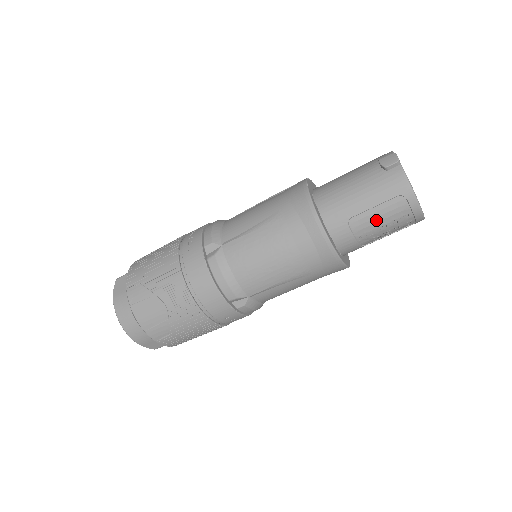
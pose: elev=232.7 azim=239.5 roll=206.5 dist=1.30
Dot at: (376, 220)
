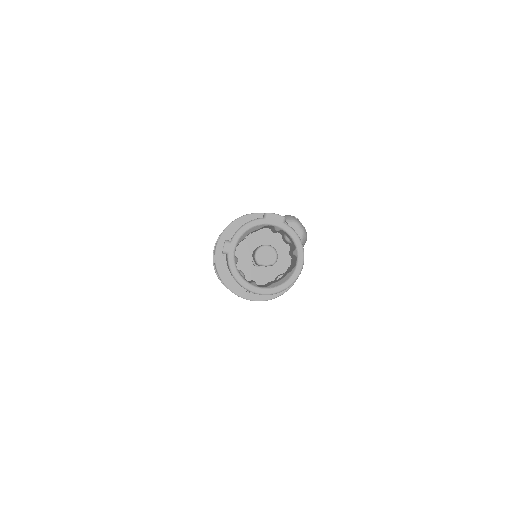
Dot at: occluded
